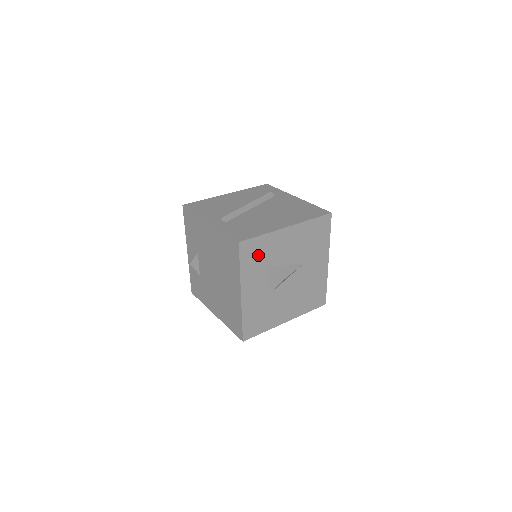
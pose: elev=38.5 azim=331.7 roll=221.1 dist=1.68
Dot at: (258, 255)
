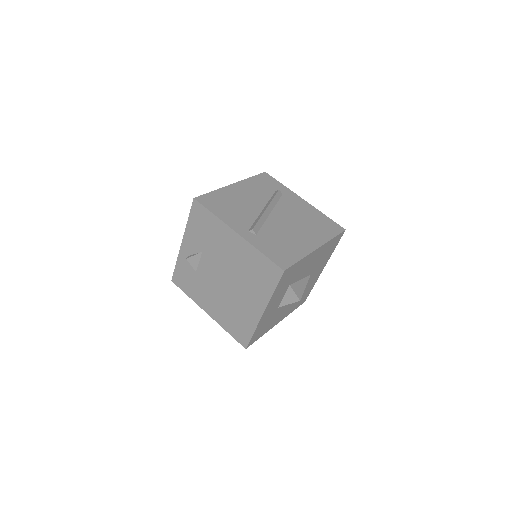
Dot at: (289, 277)
